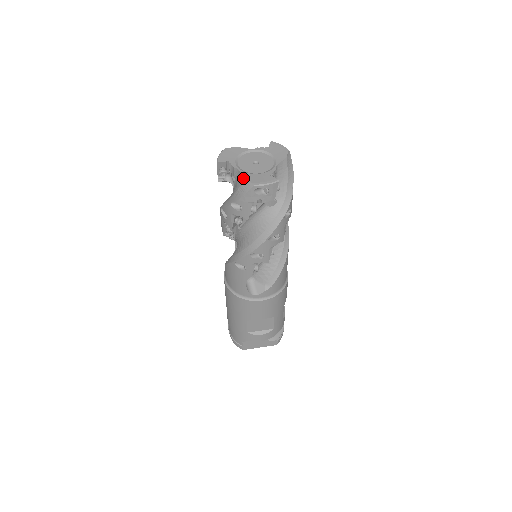
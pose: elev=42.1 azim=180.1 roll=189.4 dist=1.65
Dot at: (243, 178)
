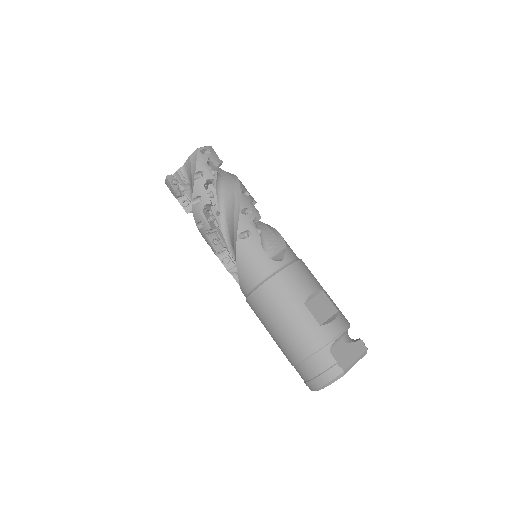
Dot at: (188, 158)
